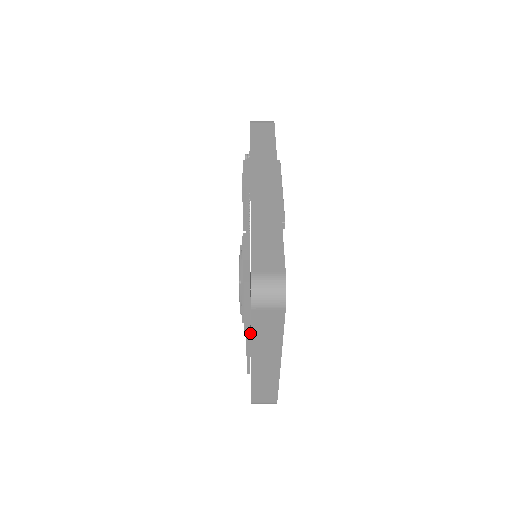
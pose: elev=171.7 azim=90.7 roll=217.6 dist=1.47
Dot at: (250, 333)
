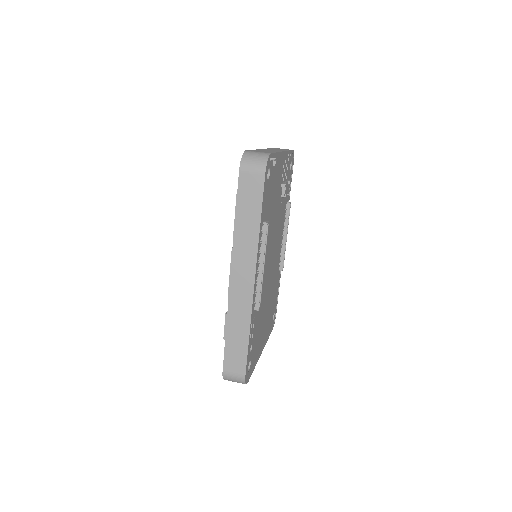
Dot at: occluded
